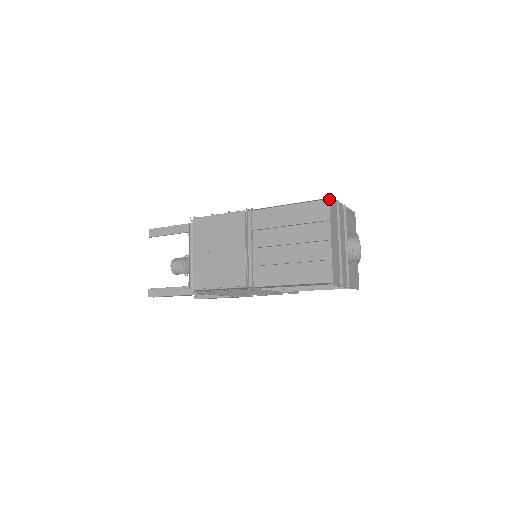
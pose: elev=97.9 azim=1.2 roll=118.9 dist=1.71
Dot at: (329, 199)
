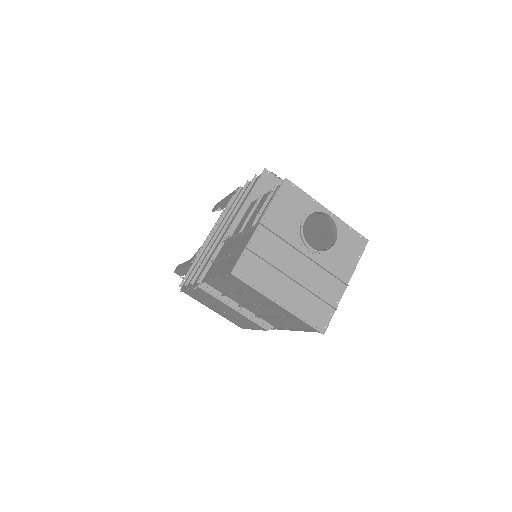
Dot at: (235, 276)
